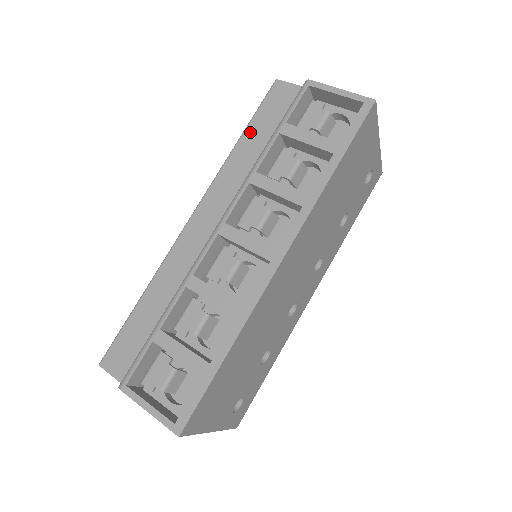
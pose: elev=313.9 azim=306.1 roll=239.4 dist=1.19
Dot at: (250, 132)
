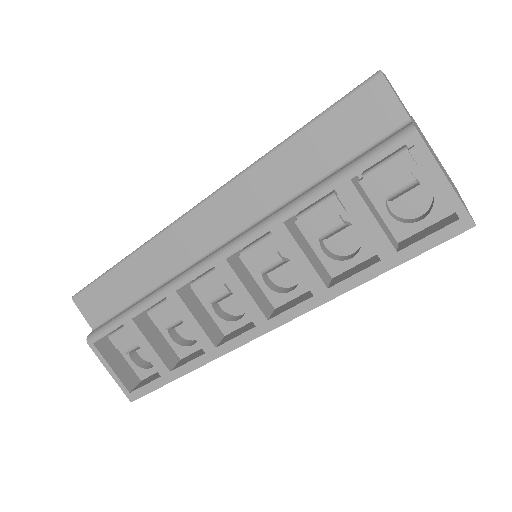
Dot at: (305, 141)
